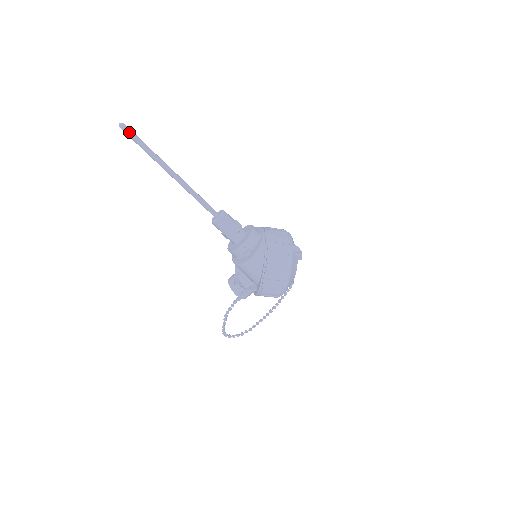
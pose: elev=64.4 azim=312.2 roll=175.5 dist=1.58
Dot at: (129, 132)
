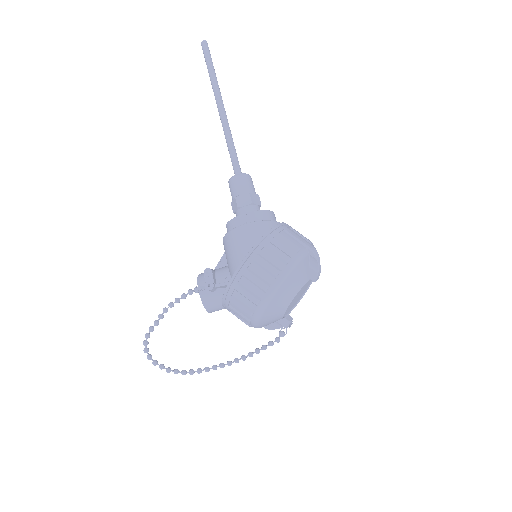
Dot at: (207, 50)
